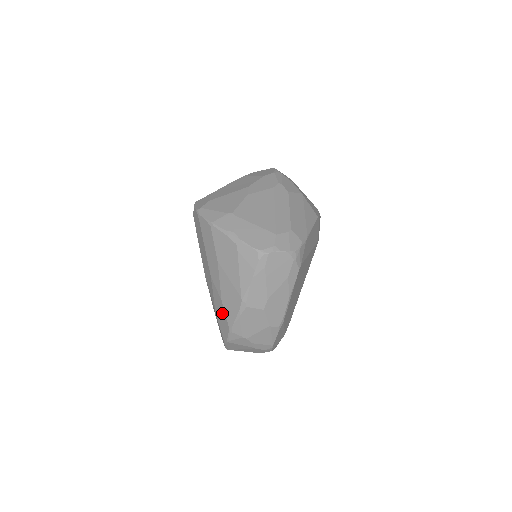
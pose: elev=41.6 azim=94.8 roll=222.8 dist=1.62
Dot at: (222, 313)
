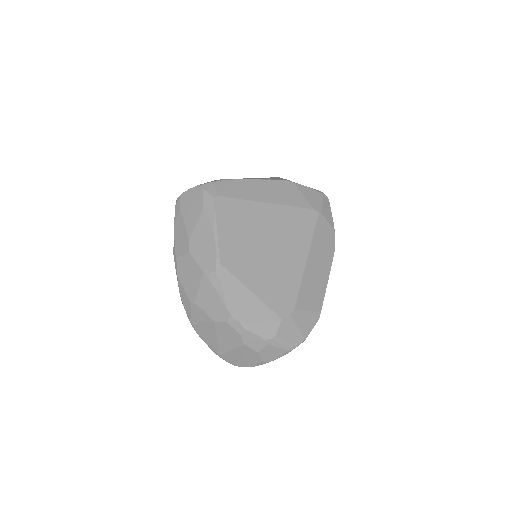
Dot at: occluded
